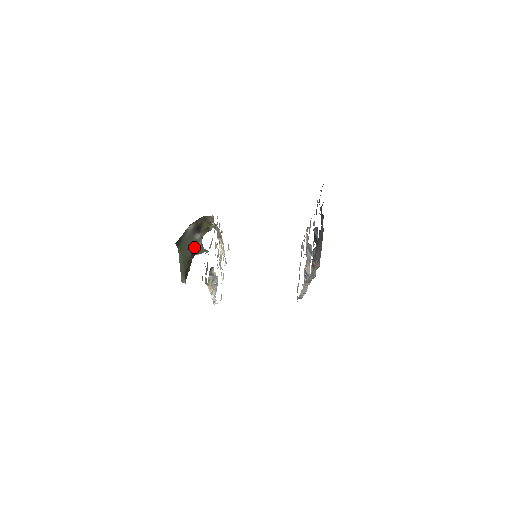
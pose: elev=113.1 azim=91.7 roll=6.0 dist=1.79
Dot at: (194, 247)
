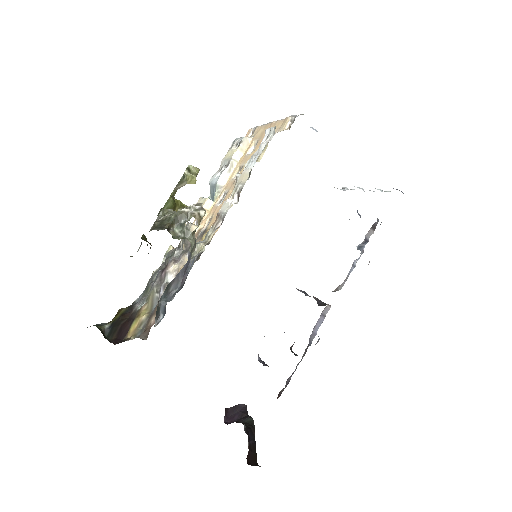
Dot at: occluded
